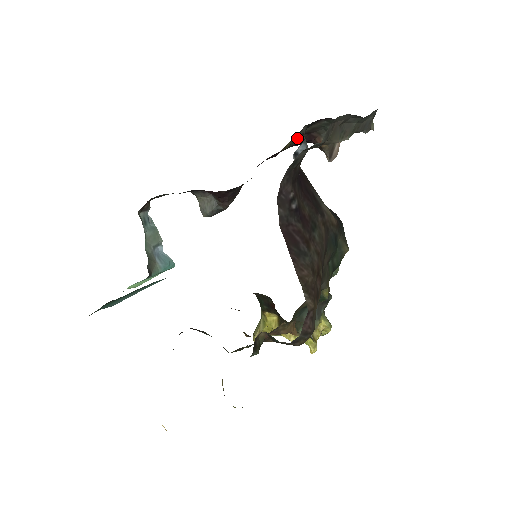
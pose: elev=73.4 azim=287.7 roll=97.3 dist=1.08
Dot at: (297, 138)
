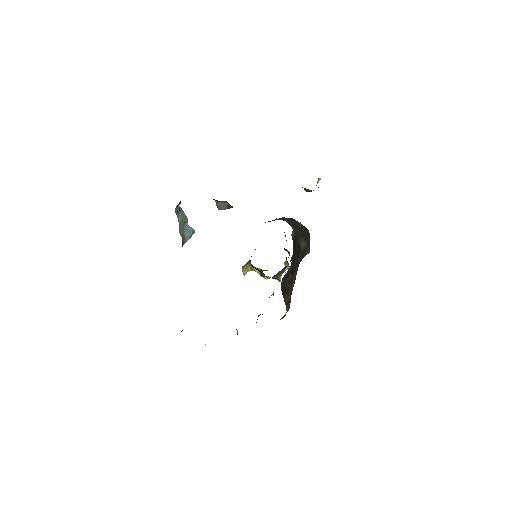
Dot at: occluded
